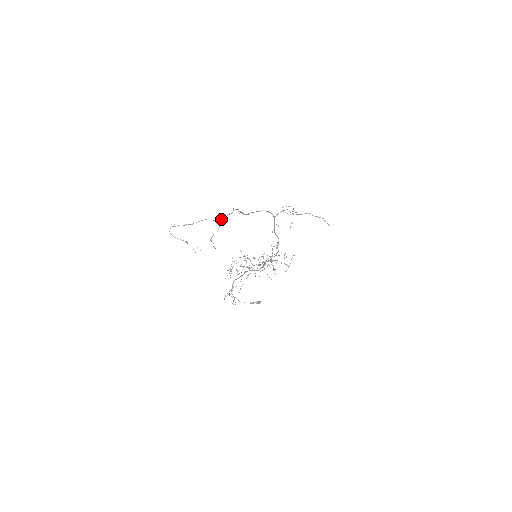
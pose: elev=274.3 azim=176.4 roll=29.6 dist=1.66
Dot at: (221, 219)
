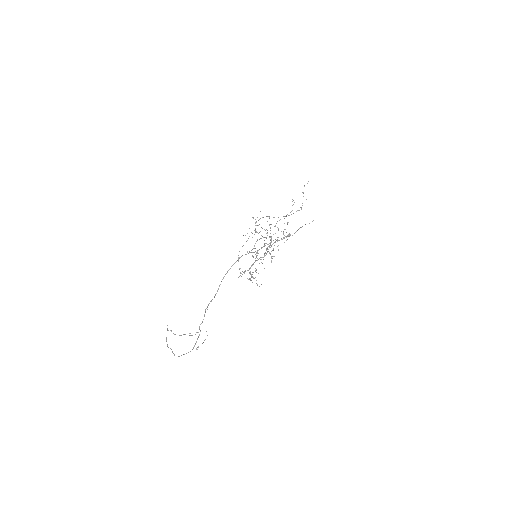
Dot at: (194, 346)
